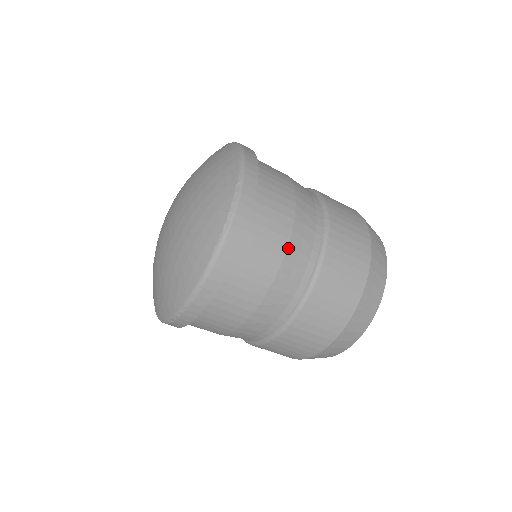
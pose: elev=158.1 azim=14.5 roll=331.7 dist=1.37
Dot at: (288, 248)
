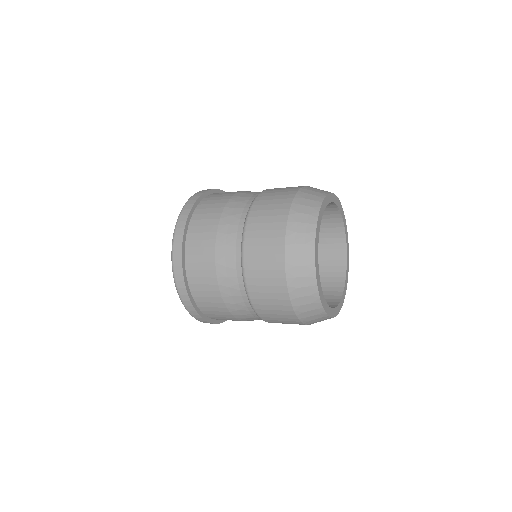
Dot at: (230, 311)
